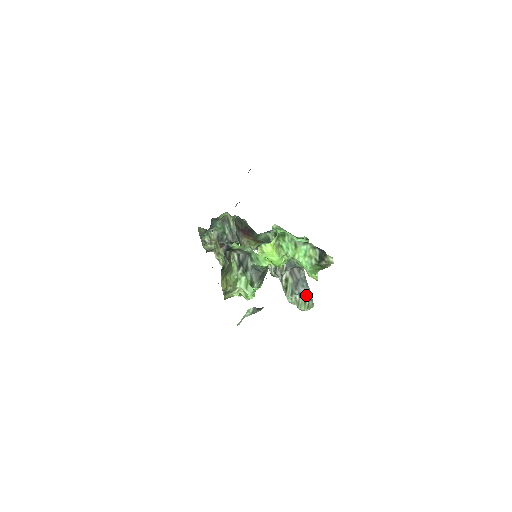
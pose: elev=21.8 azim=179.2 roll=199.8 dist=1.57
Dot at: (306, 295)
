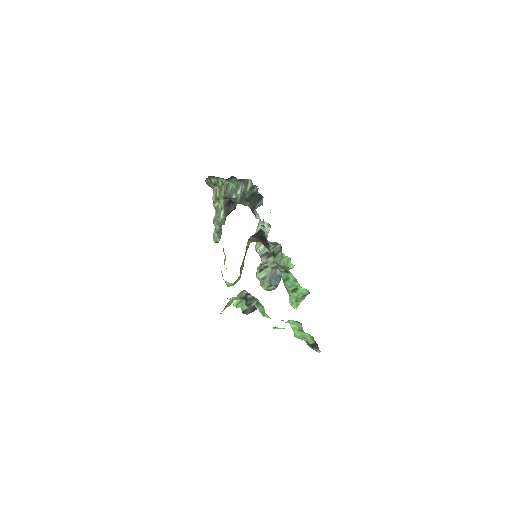
Dot at: (274, 286)
